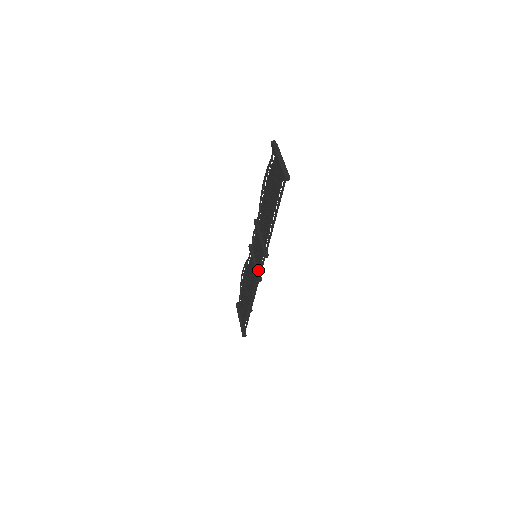
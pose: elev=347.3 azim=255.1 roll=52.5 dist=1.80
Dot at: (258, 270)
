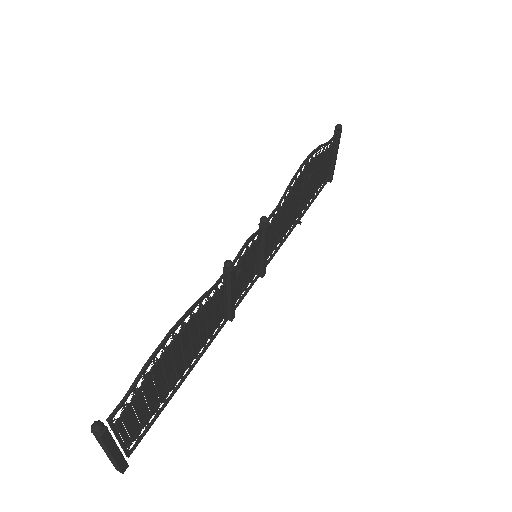
Dot at: (256, 270)
